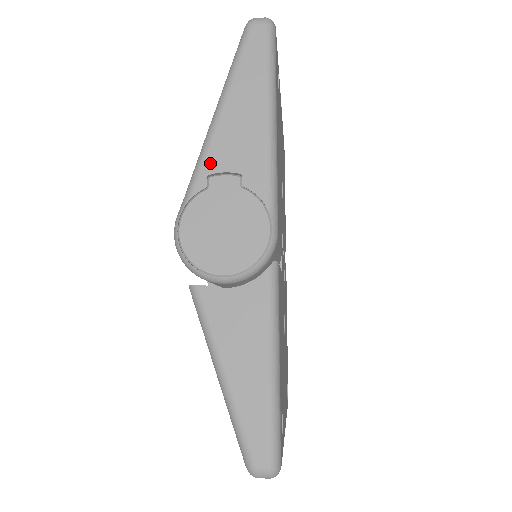
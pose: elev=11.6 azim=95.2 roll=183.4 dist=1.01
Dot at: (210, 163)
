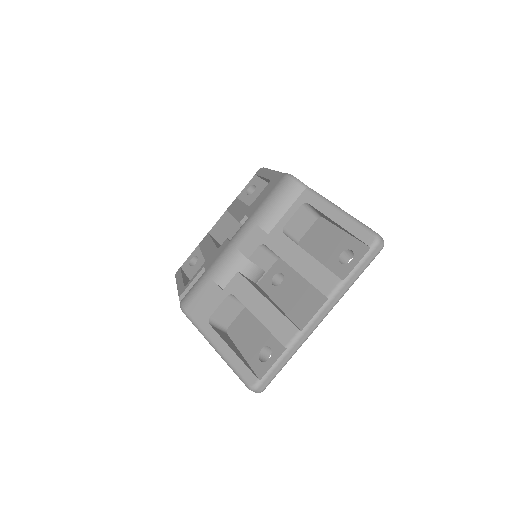
Dot at: occluded
